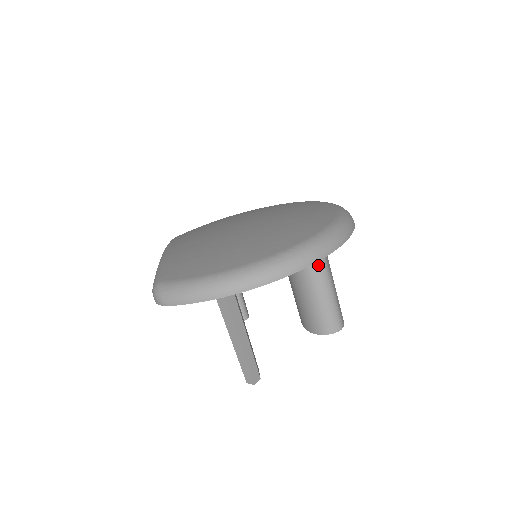
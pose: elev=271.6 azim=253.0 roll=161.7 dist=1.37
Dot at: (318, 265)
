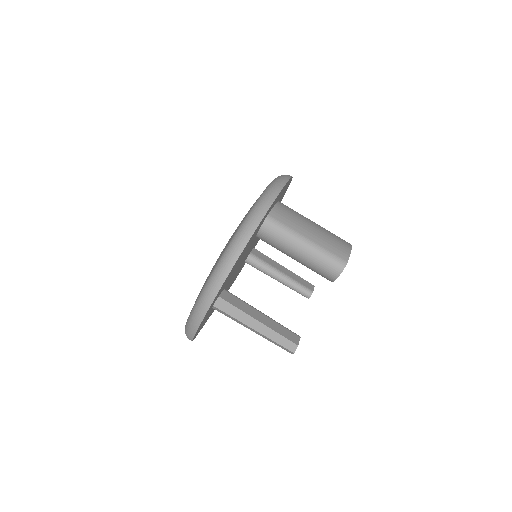
Dot at: (283, 236)
